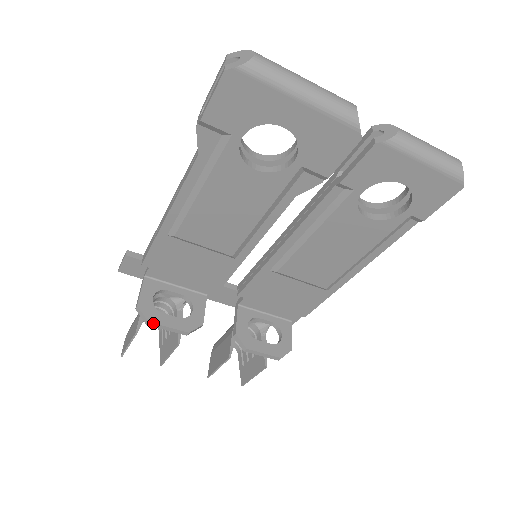
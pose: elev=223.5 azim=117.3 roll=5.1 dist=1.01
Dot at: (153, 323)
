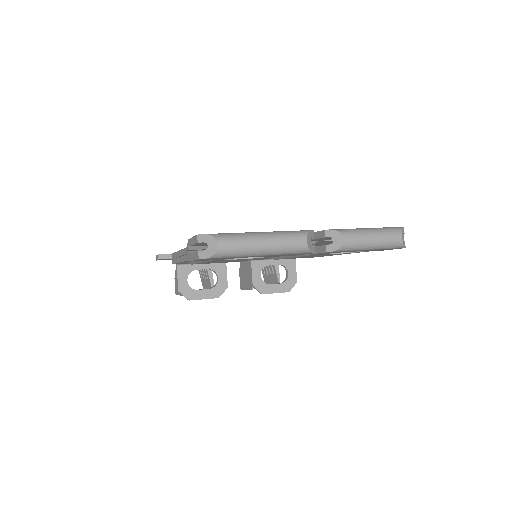
Dot at: occluded
